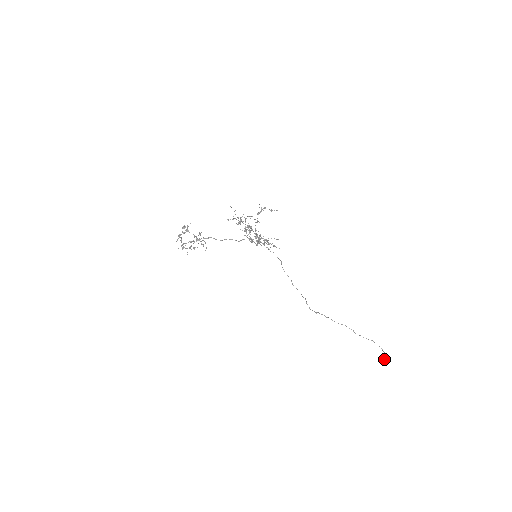
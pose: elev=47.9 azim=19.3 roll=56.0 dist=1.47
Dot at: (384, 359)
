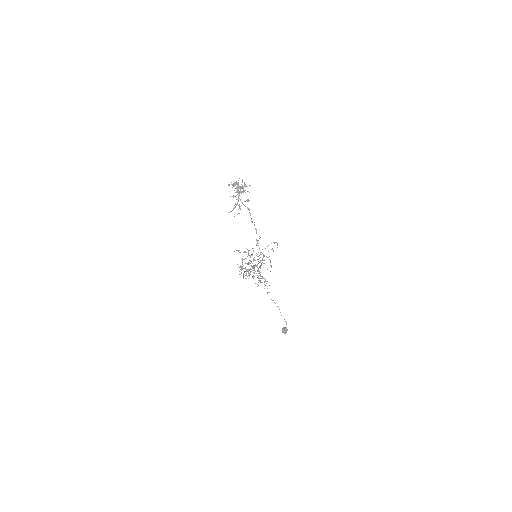
Dot at: (283, 331)
